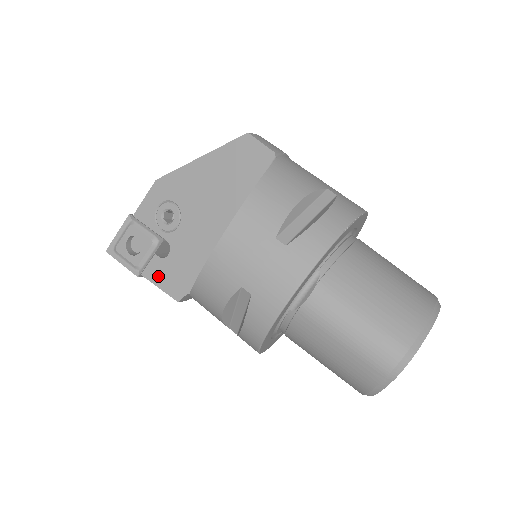
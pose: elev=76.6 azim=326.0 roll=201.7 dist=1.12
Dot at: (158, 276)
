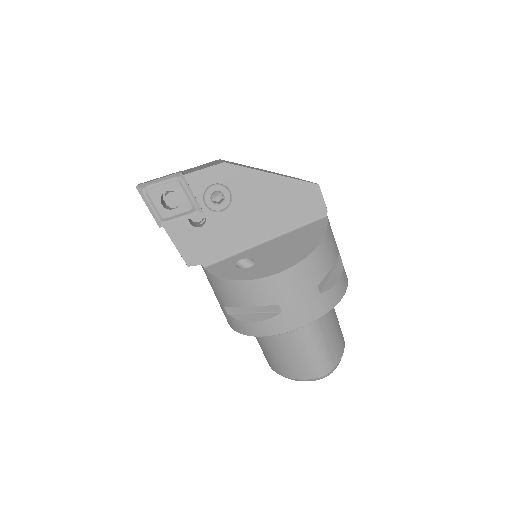
Dot at: (180, 237)
